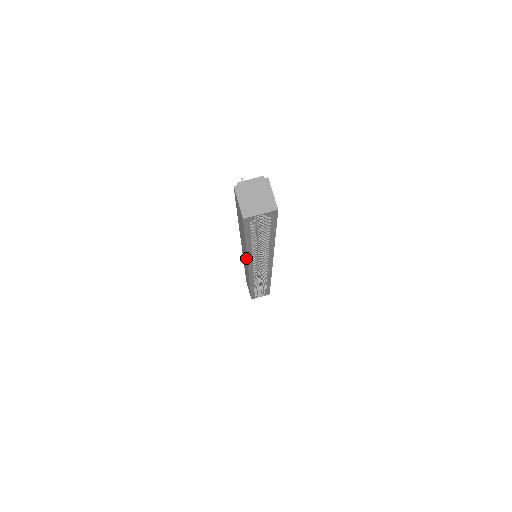
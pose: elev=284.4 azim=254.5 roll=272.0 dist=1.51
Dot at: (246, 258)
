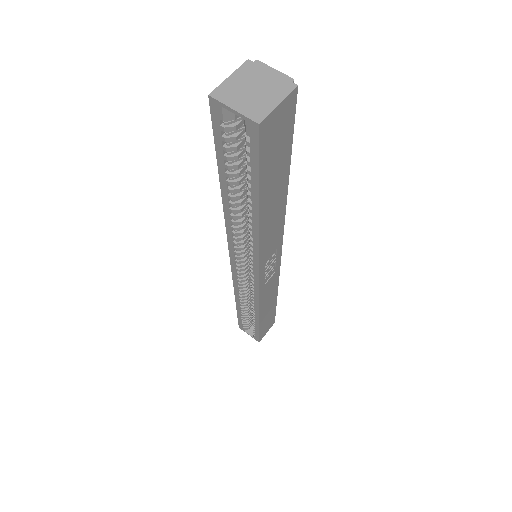
Dot at: occluded
